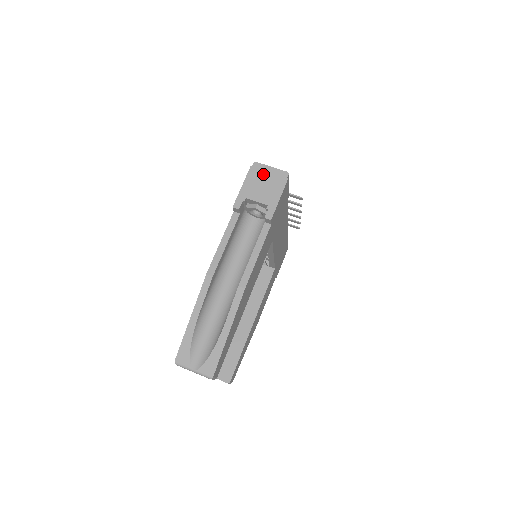
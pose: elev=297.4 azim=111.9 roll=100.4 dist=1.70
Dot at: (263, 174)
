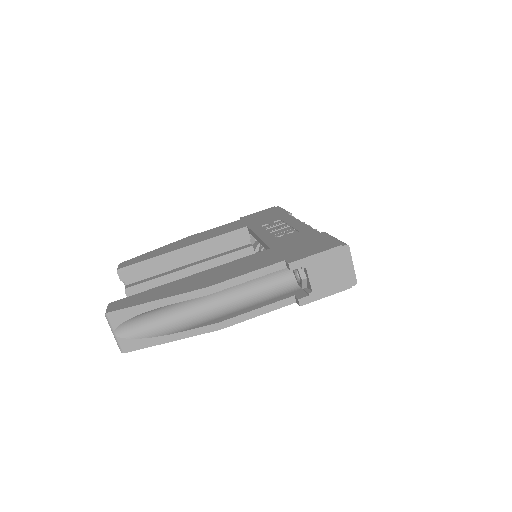
Dot at: (341, 263)
